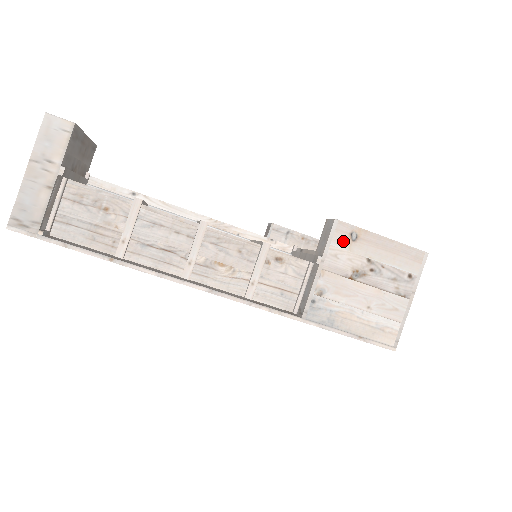
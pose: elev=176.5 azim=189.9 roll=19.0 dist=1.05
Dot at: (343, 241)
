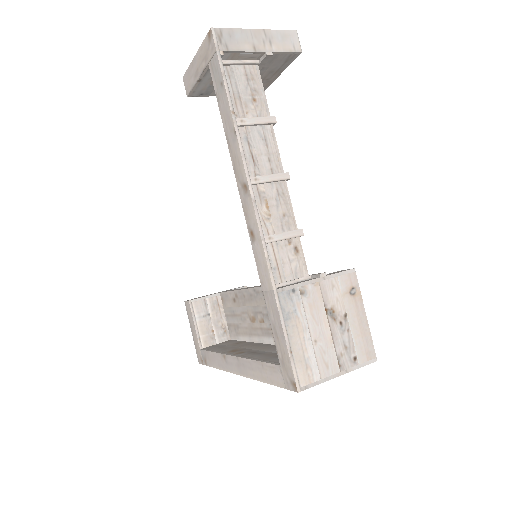
Dot at: (345, 285)
